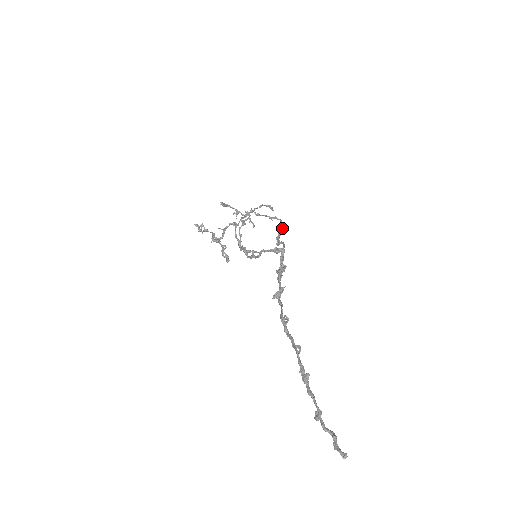
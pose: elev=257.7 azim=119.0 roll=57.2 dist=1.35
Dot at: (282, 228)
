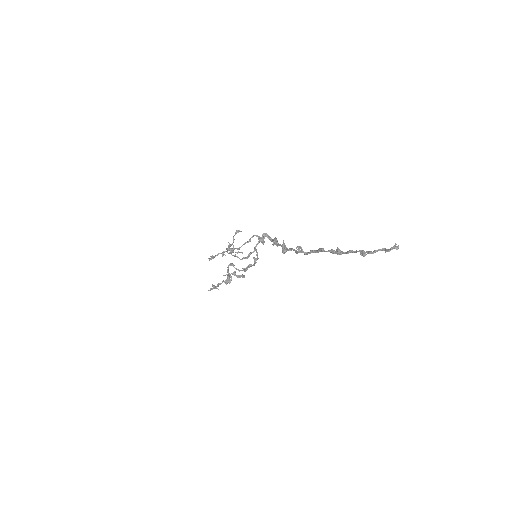
Dot at: occluded
